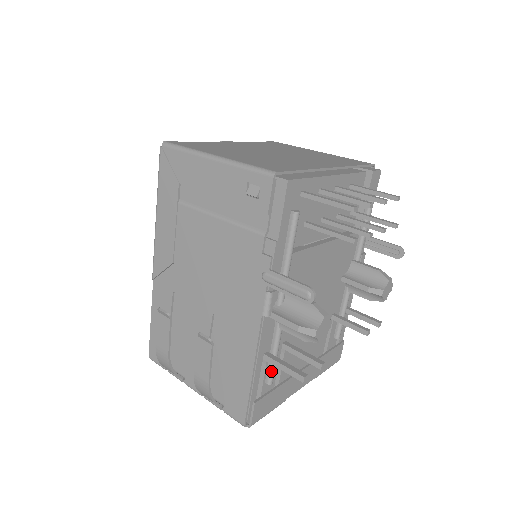
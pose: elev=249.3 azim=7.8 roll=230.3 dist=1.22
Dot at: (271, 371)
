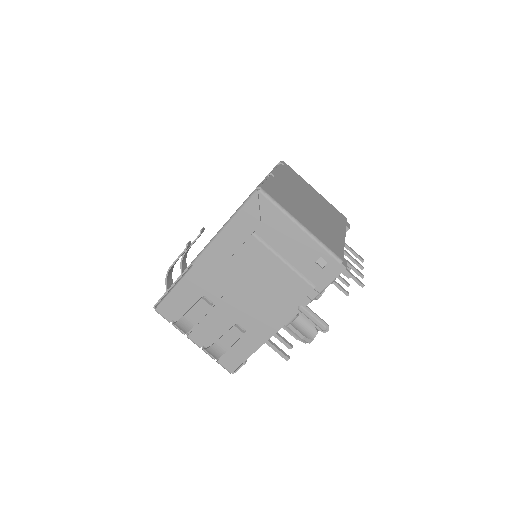
Dot at: occluded
